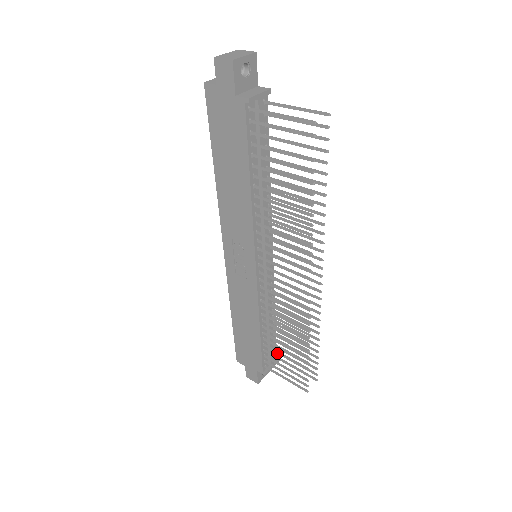
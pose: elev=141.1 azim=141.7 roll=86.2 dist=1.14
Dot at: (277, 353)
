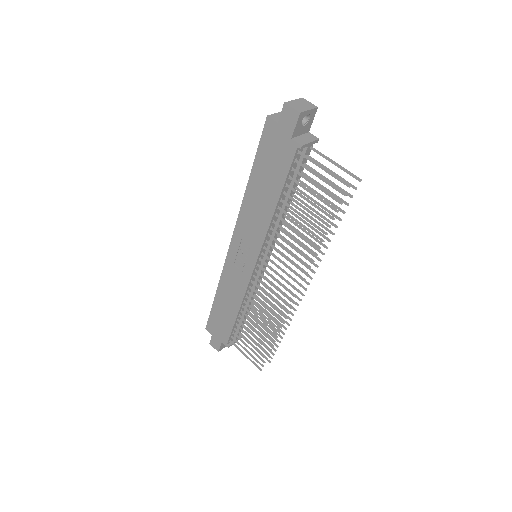
Dot at: (246, 334)
